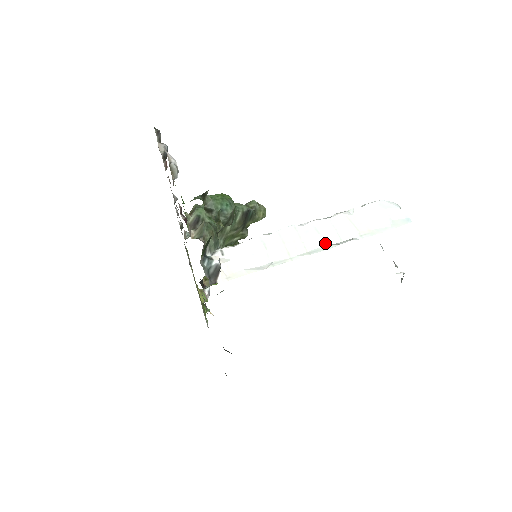
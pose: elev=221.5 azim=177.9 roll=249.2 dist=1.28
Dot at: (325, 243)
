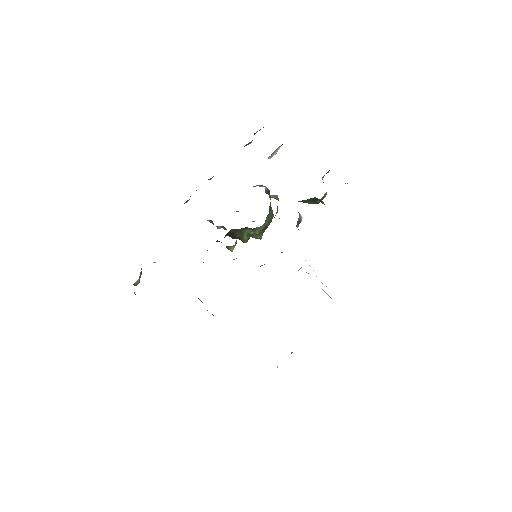
Dot at: occluded
